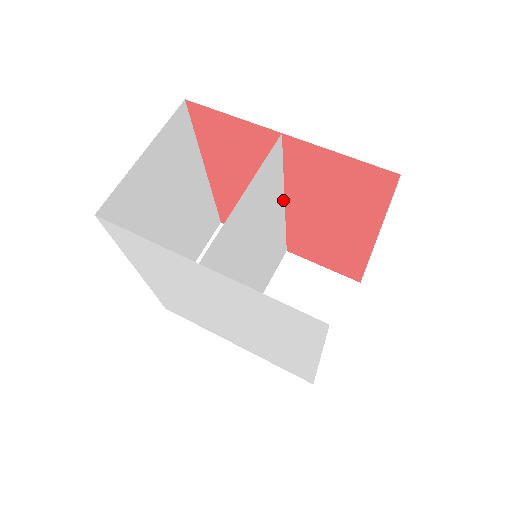
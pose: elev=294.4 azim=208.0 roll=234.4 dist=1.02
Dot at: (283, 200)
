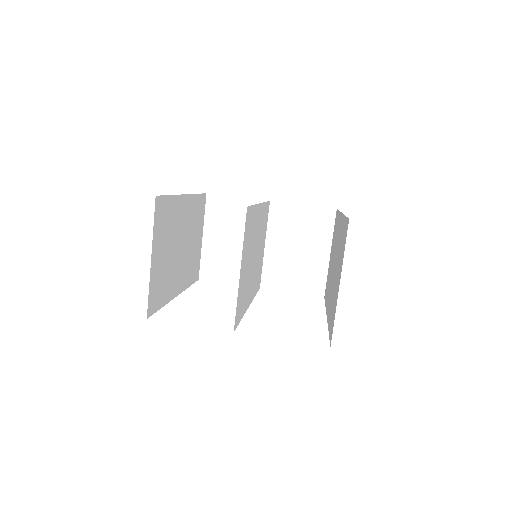
Dot at: (259, 205)
